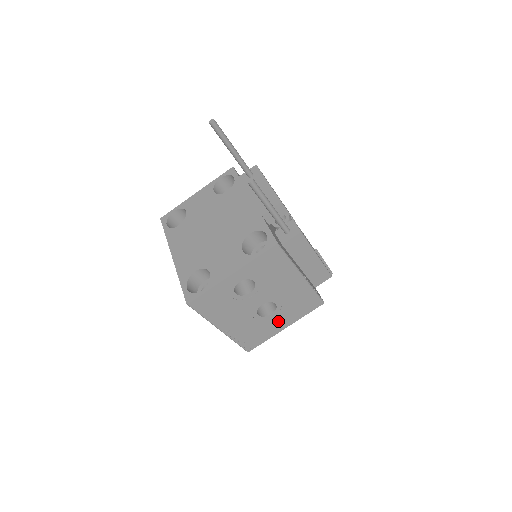
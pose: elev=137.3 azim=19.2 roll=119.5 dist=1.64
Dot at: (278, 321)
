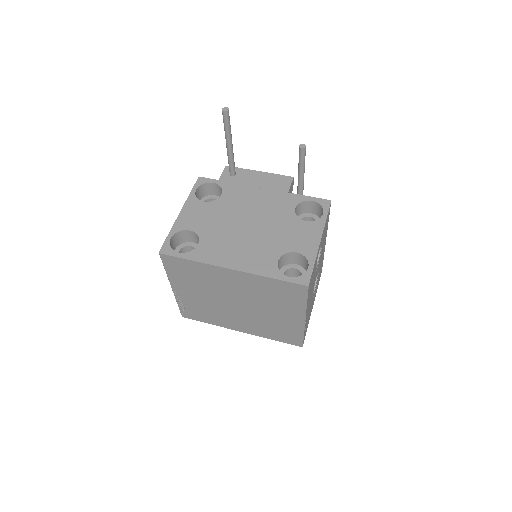
Dot at: occluded
